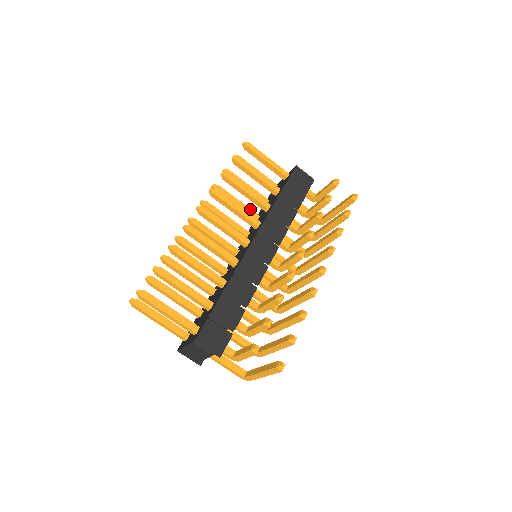
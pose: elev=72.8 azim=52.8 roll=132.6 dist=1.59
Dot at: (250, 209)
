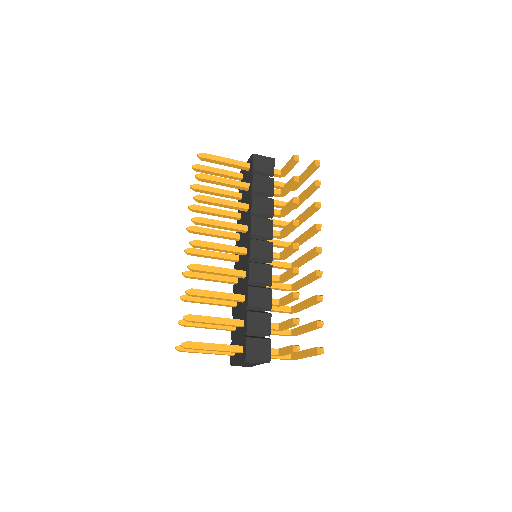
Dot at: (230, 211)
